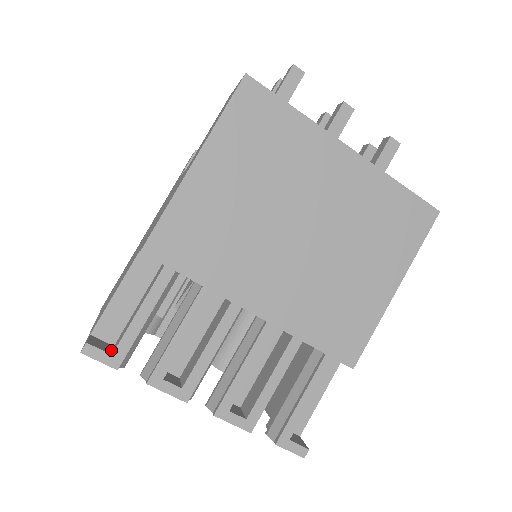
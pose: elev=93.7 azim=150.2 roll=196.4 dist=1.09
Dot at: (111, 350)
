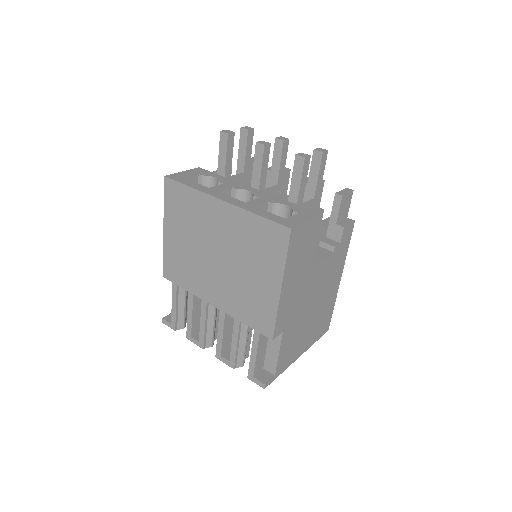
Dot at: occluded
